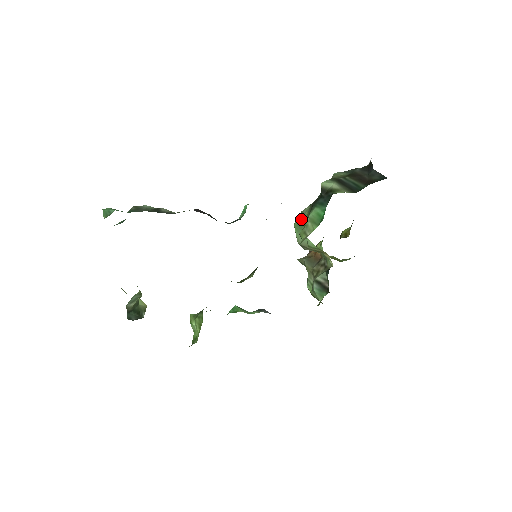
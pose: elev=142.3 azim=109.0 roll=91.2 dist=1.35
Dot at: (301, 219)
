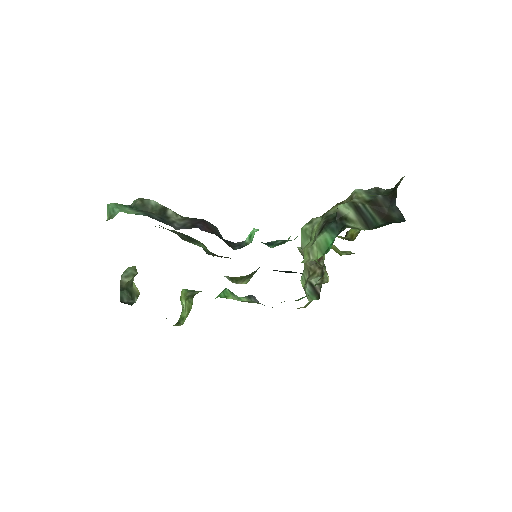
Dot at: (310, 228)
